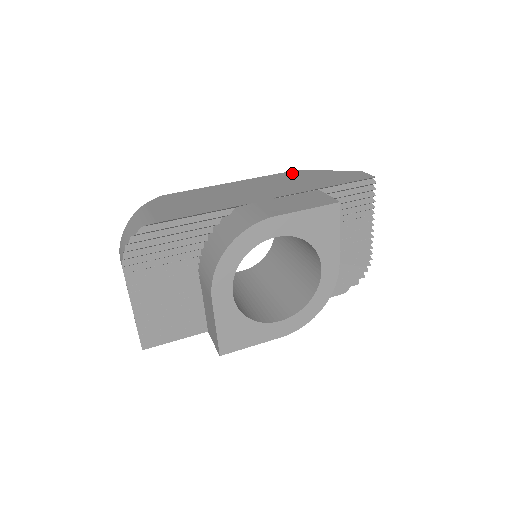
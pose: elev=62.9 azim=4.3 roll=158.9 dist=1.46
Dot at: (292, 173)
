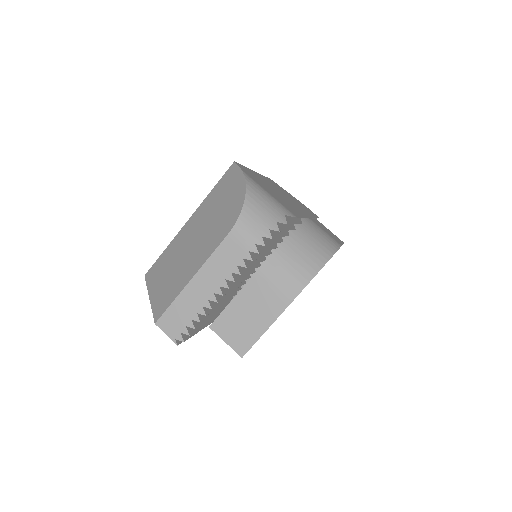
Dot at: (275, 183)
